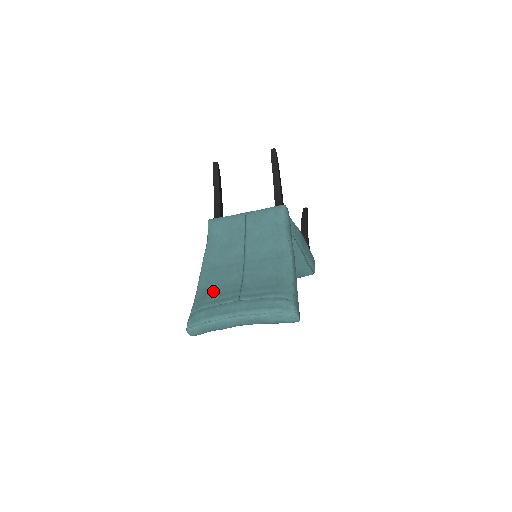
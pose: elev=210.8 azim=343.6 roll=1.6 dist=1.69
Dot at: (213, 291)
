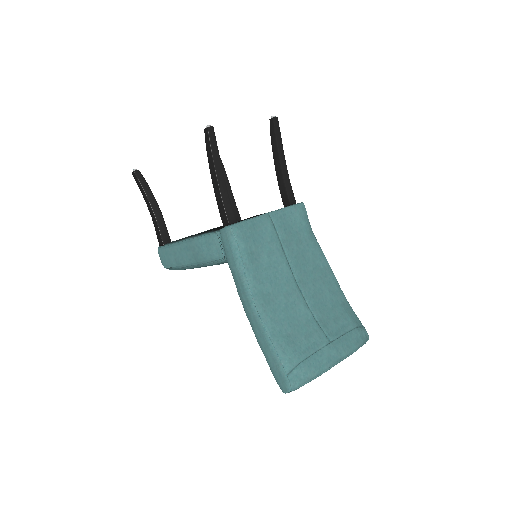
Dot at: (293, 335)
